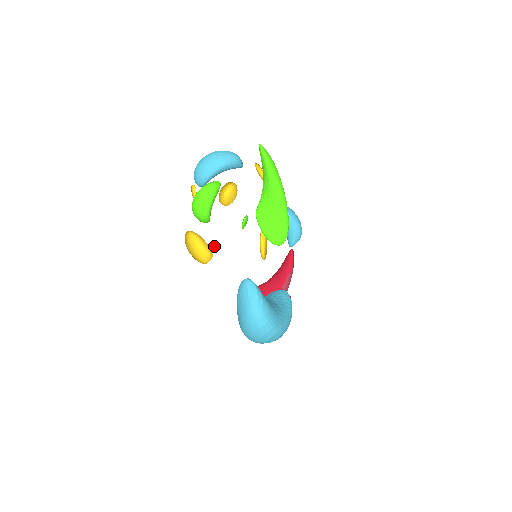
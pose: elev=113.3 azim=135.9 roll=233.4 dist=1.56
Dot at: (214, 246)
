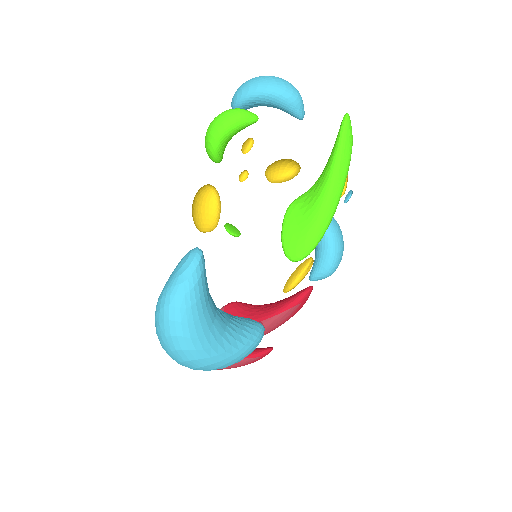
Dot at: (239, 234)
